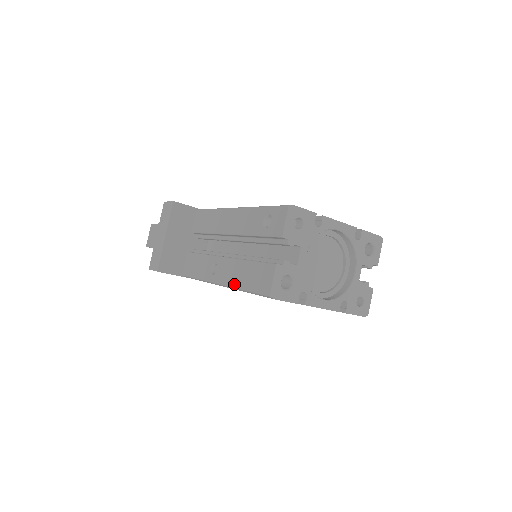
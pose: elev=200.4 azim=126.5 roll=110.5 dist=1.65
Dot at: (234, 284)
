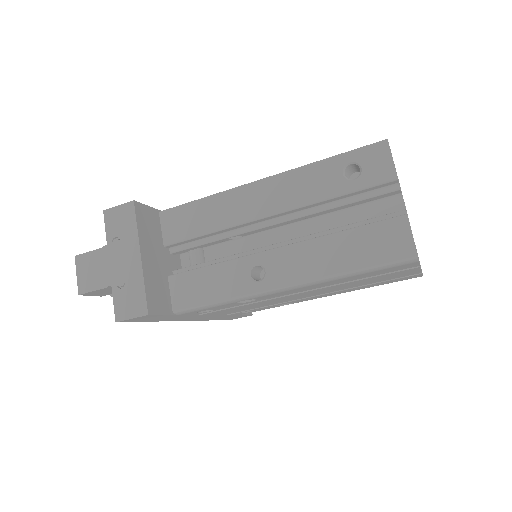
Dot at: (324, 273)
